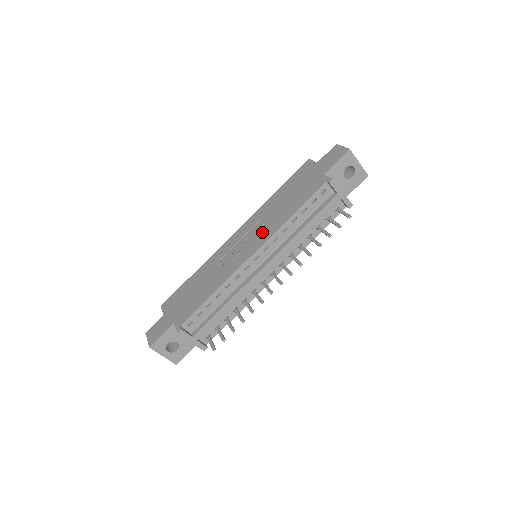
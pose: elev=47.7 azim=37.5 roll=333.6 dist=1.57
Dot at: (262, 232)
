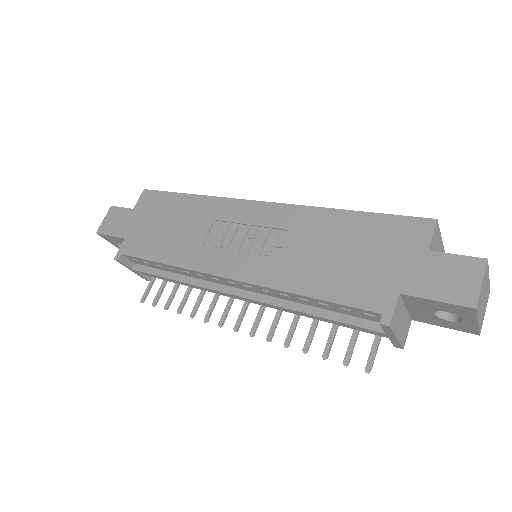
Dot at: (264, 260)
